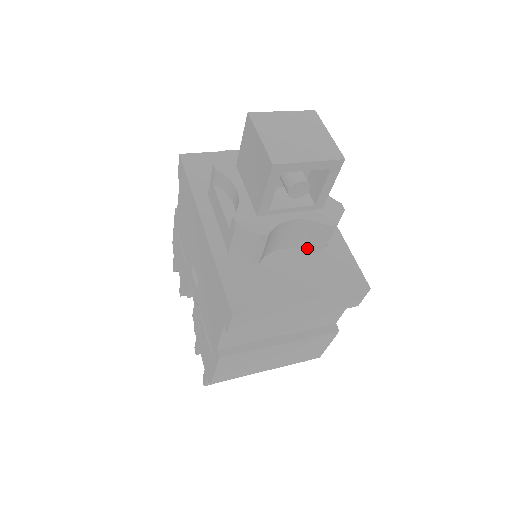
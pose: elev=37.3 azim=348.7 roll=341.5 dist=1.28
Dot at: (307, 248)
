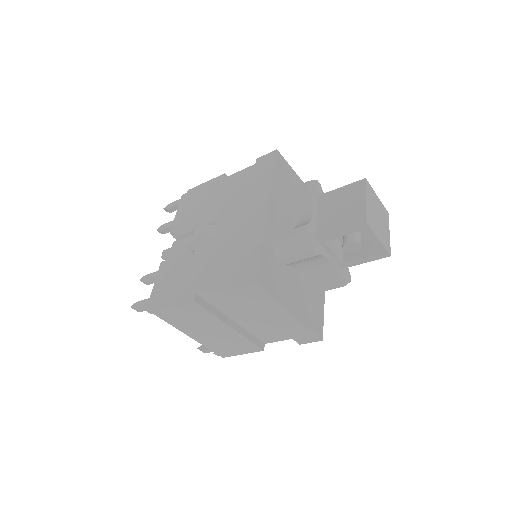
Dot at: (309, 283)
